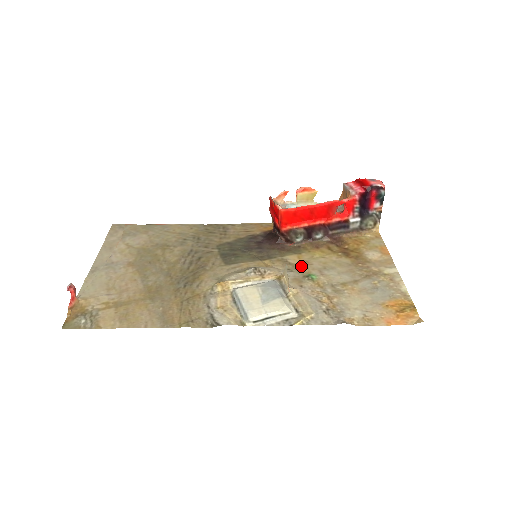
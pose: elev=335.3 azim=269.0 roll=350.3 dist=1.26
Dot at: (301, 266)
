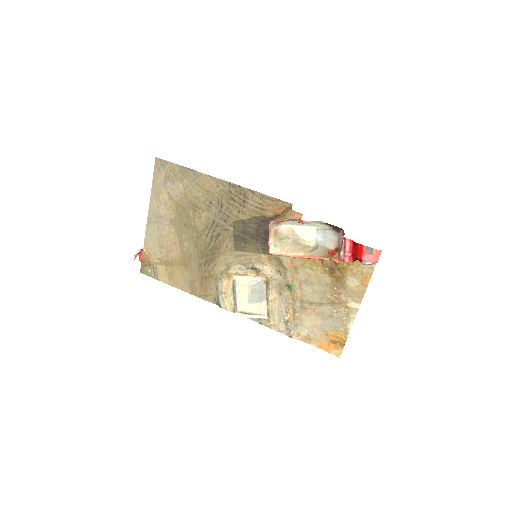
Dot at: (289, 272)
